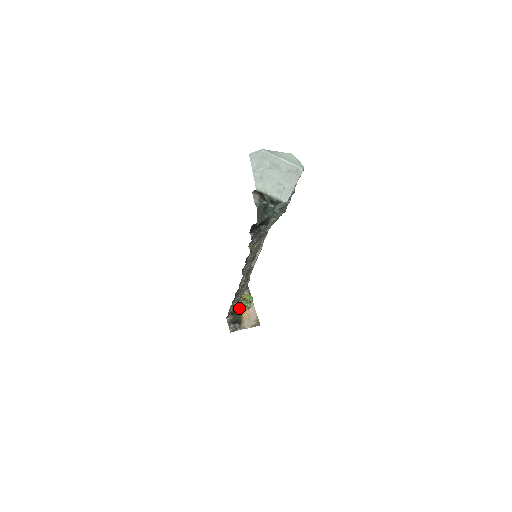
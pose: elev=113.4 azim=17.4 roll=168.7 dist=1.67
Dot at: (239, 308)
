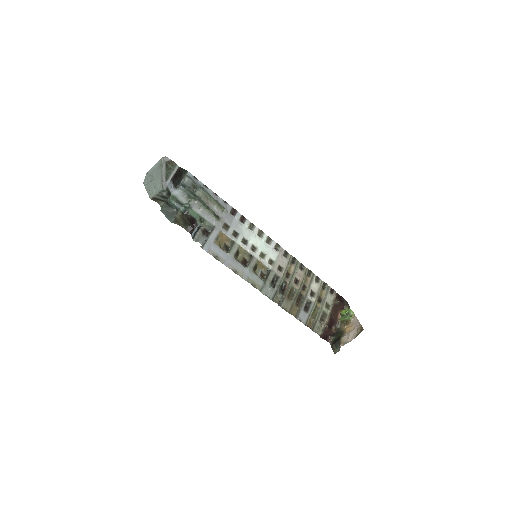
Dot at: (341, 327)
